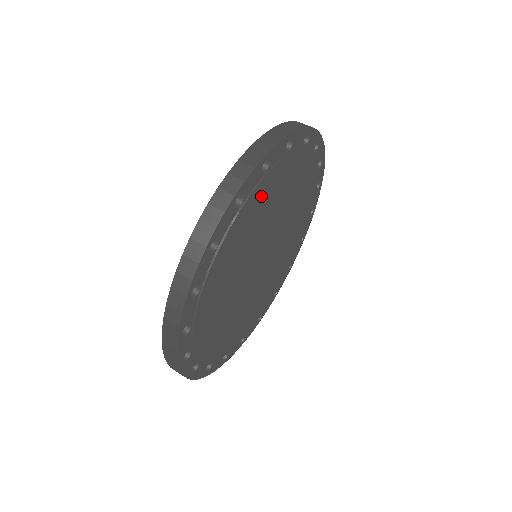
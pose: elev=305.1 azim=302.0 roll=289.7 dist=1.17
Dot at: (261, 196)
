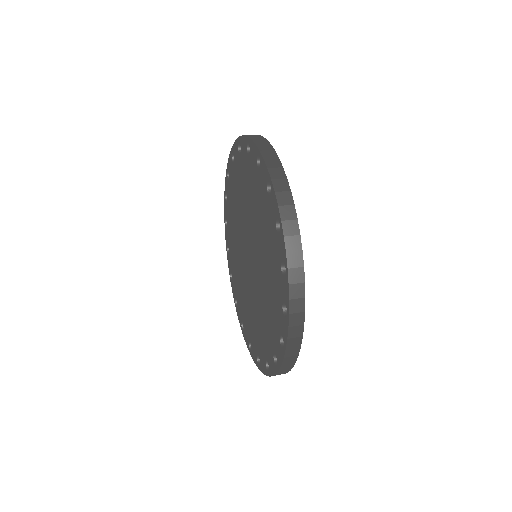
Dot at: occluded
